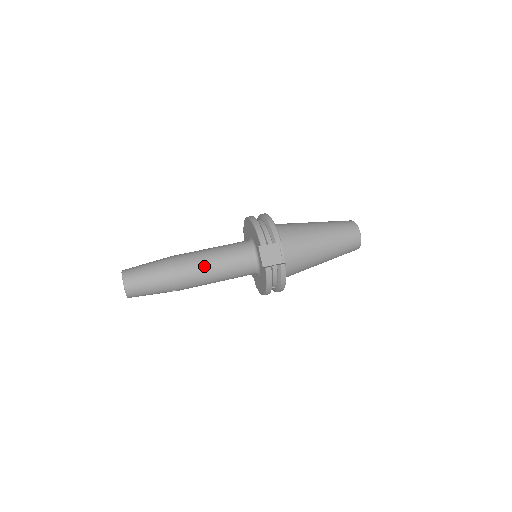
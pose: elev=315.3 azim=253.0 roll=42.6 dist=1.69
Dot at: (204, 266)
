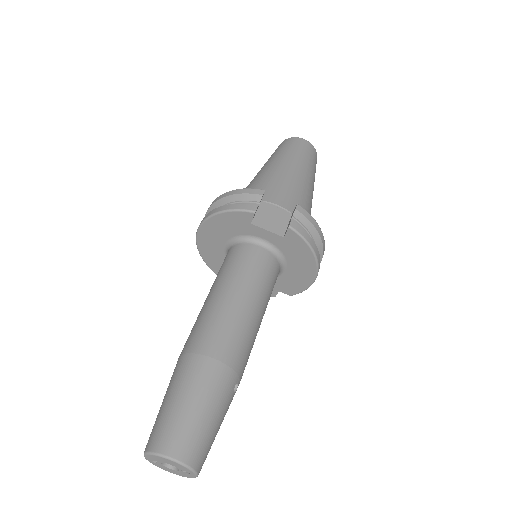
Dot at: (229, 312)
